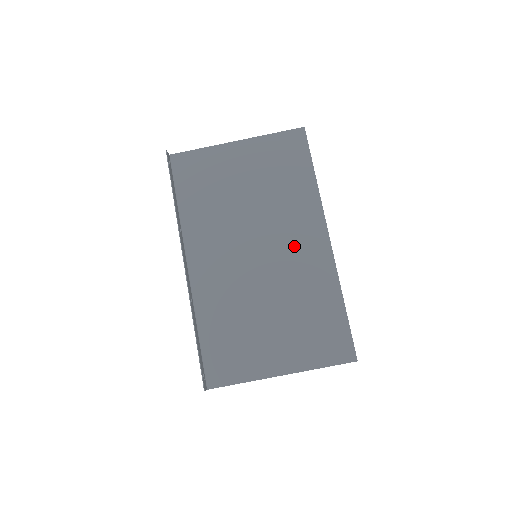
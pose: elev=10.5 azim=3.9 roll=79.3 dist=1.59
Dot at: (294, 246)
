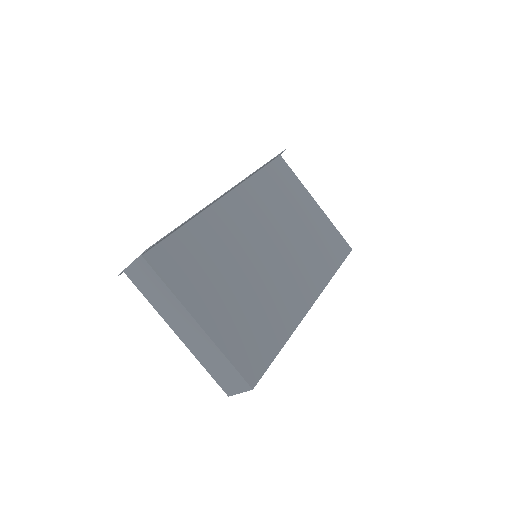
Dot at: (290, 280)
